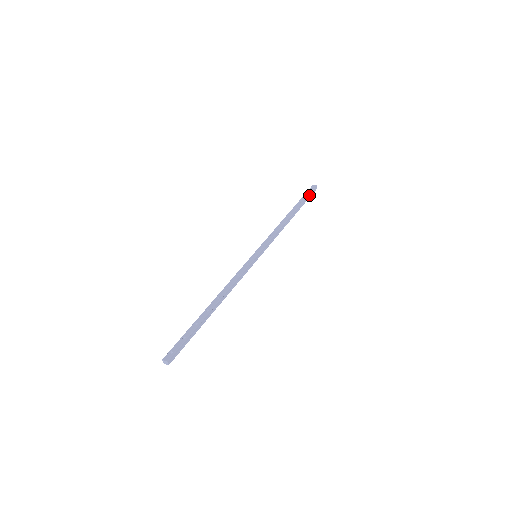
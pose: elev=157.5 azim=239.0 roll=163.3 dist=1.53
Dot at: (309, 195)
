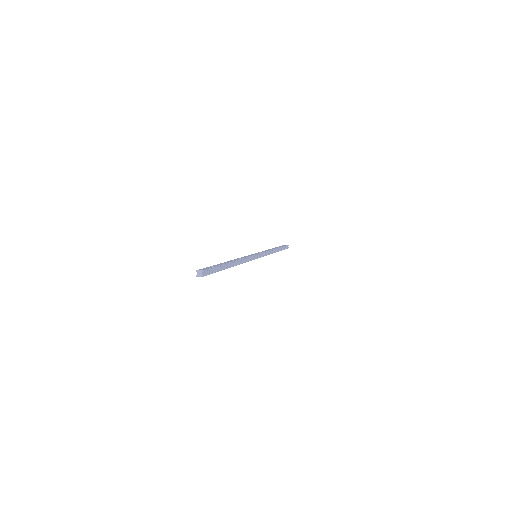
Dot at: (284, 247)
